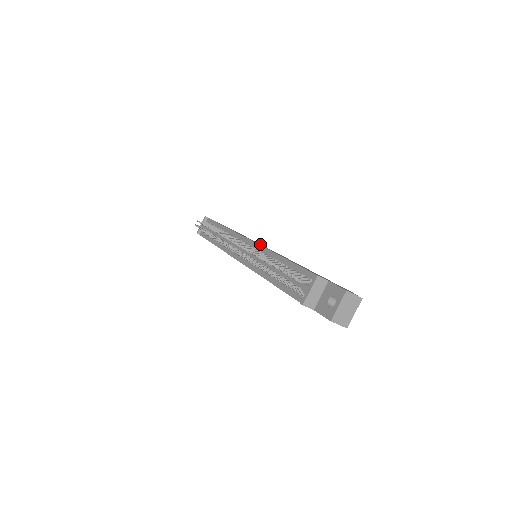
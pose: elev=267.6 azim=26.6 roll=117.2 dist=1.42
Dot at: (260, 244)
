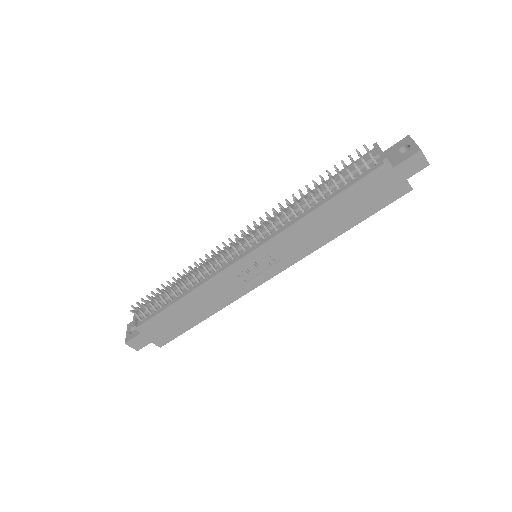
Dot at: occluded
